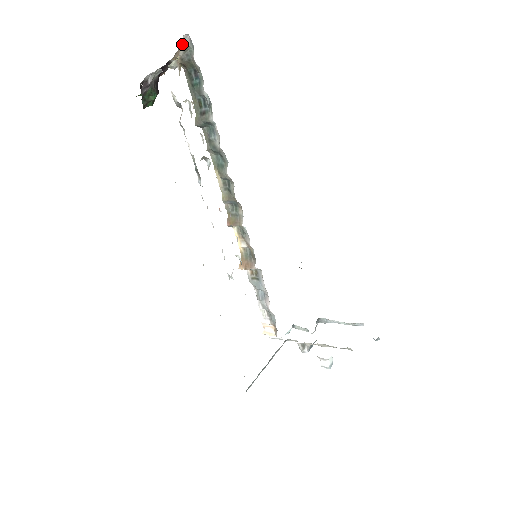
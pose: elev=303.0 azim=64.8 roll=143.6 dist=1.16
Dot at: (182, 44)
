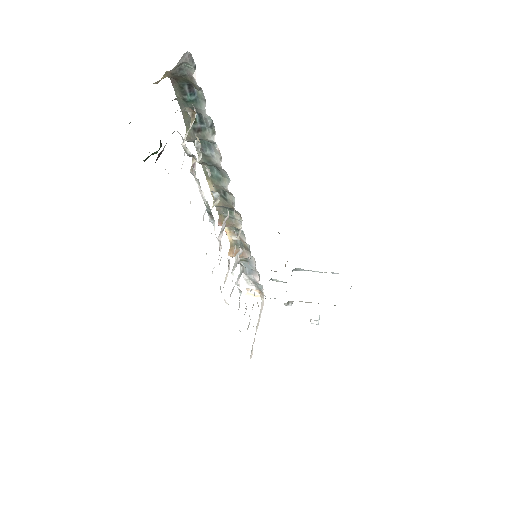
Dot at: occluded
